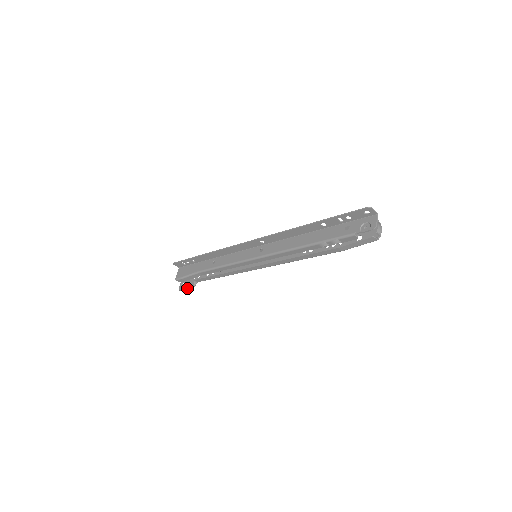
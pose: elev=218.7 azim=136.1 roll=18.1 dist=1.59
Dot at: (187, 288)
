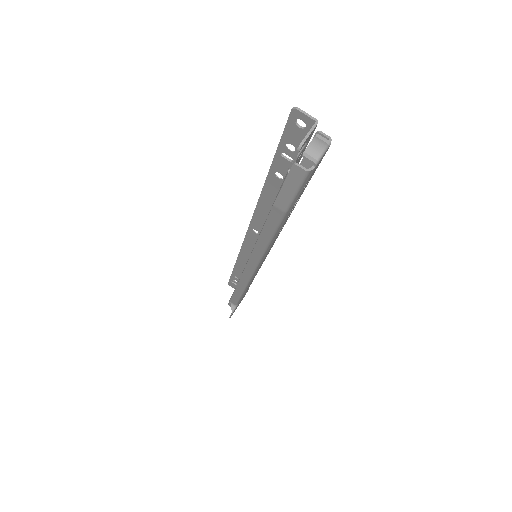
Dot at: occluded
